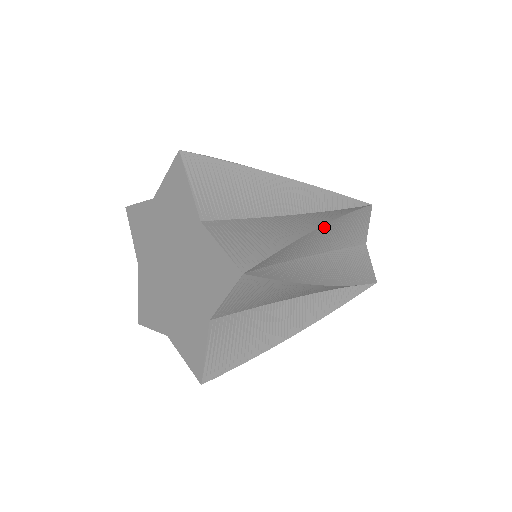
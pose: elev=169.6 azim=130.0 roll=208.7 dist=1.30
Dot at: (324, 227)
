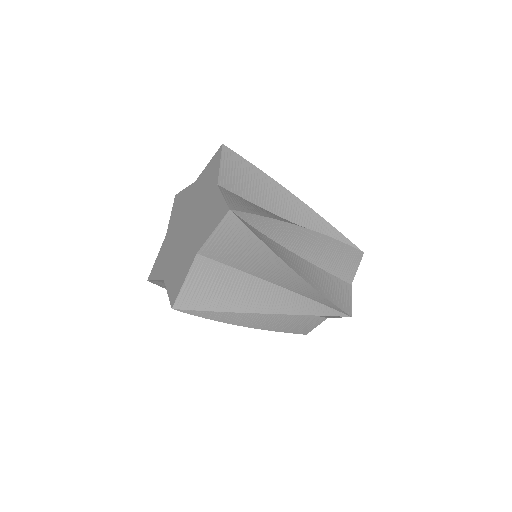
Dot at: occluded
